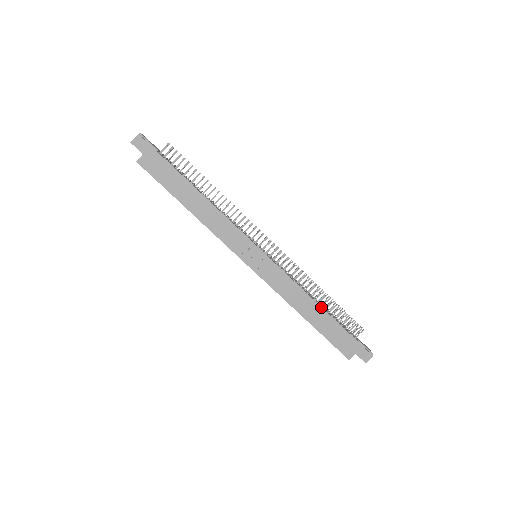
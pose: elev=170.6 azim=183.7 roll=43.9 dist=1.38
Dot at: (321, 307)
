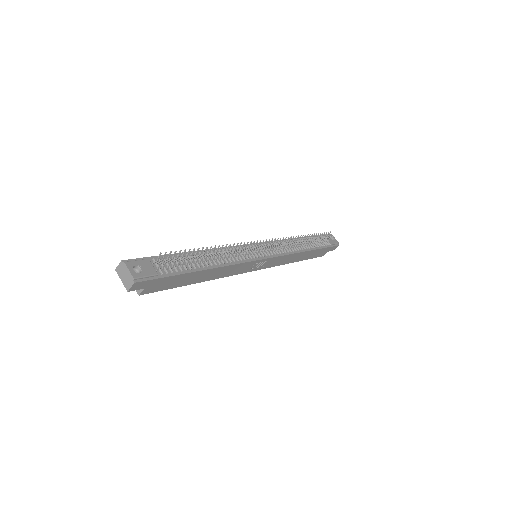
Dot at: (308, 251)
